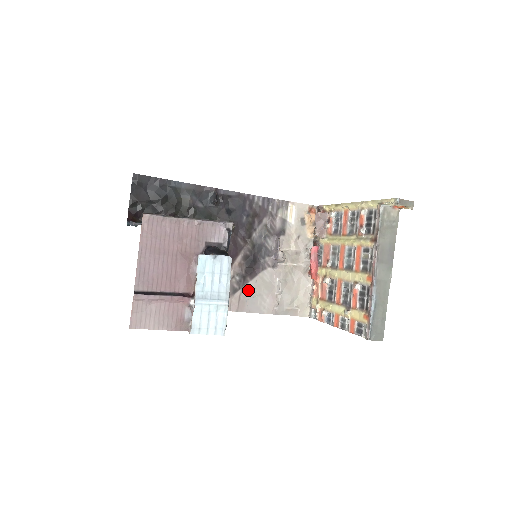
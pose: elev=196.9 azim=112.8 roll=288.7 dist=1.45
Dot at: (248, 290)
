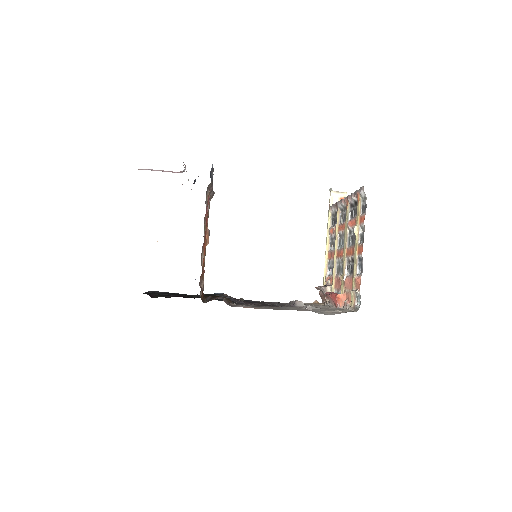
Dot at: occluded
